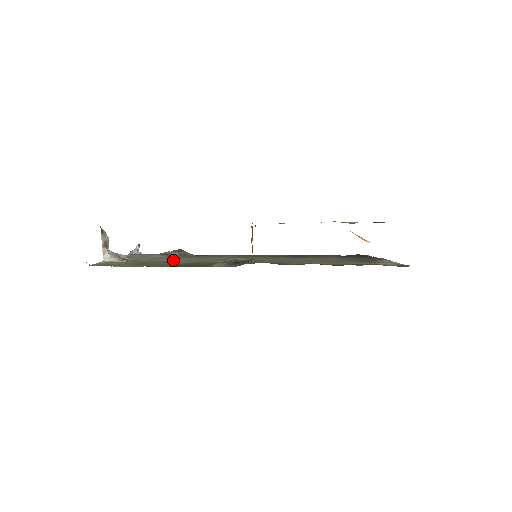
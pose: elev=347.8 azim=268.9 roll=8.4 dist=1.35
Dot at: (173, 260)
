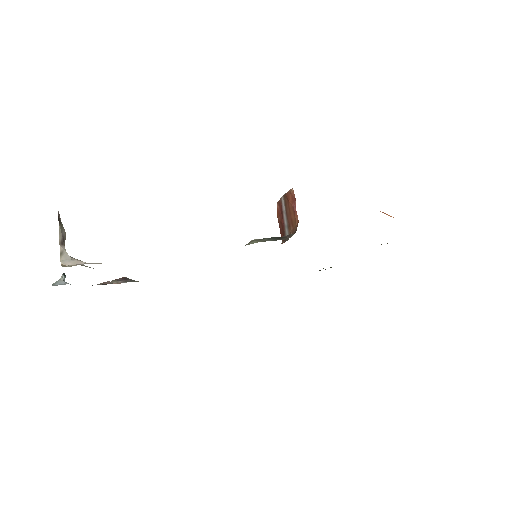
Dot at: occluded
